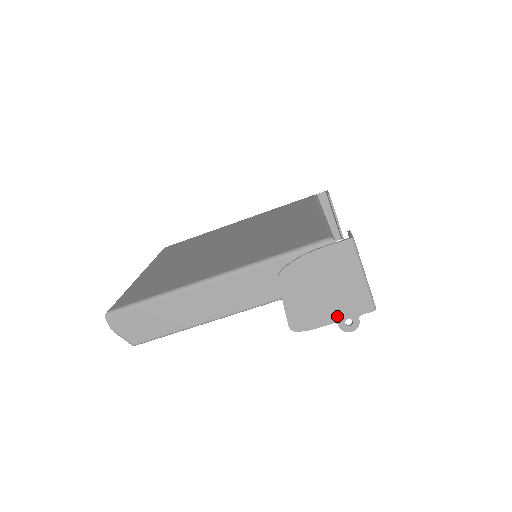
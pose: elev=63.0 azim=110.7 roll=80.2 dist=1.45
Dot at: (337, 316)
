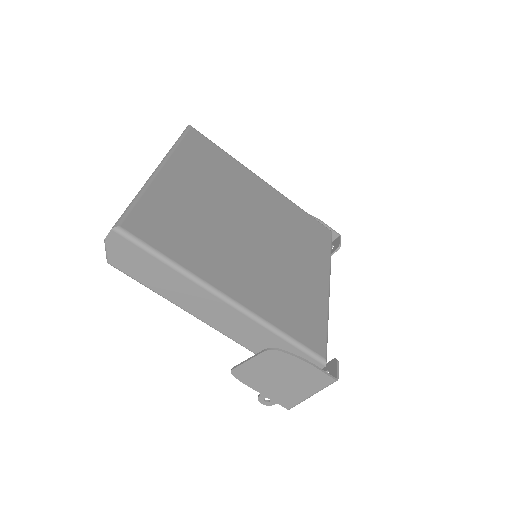
Dot at: (266, 393)
